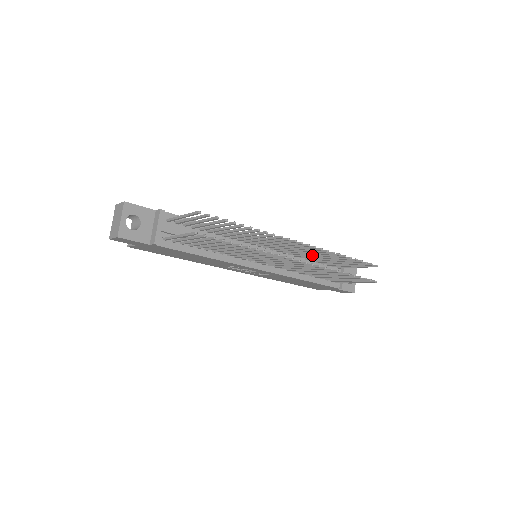
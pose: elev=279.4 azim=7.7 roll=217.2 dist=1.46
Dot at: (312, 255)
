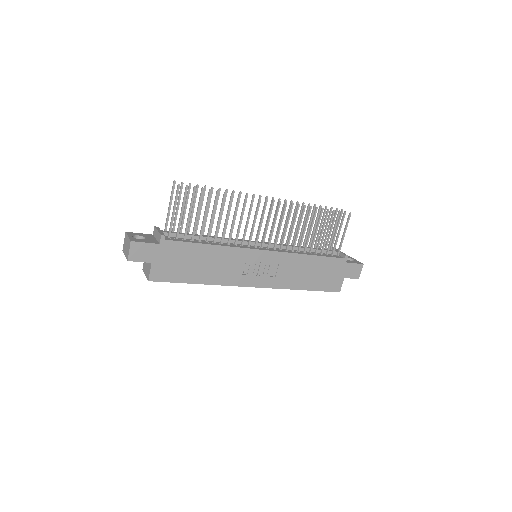
Dot at: (291, 226)
